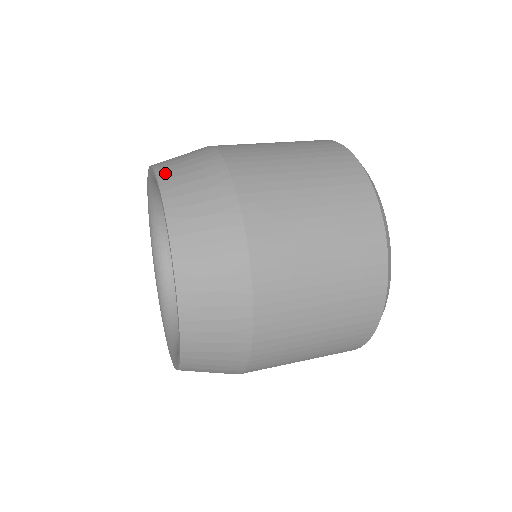
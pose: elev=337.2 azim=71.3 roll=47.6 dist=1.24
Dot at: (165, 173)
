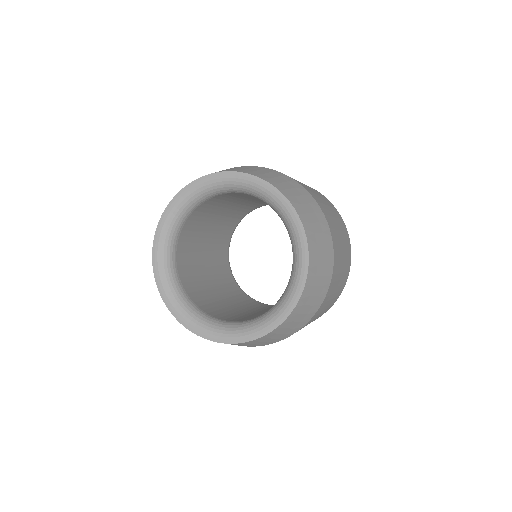
Dot at: (283, 190)
